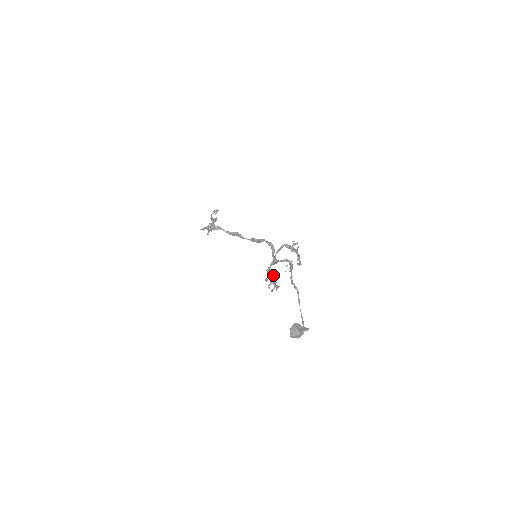
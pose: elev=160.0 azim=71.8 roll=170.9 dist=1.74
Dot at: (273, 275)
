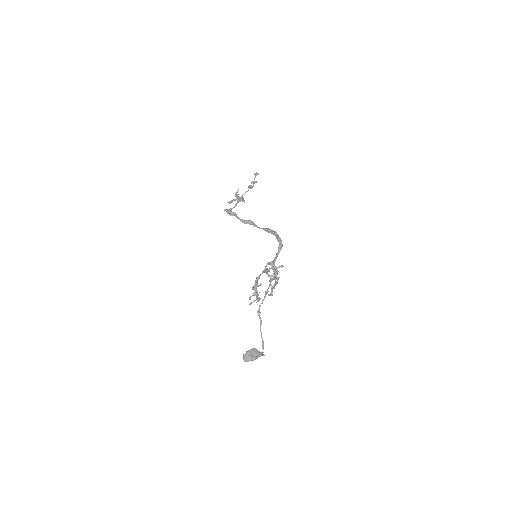
Dot at: (260, 285)
